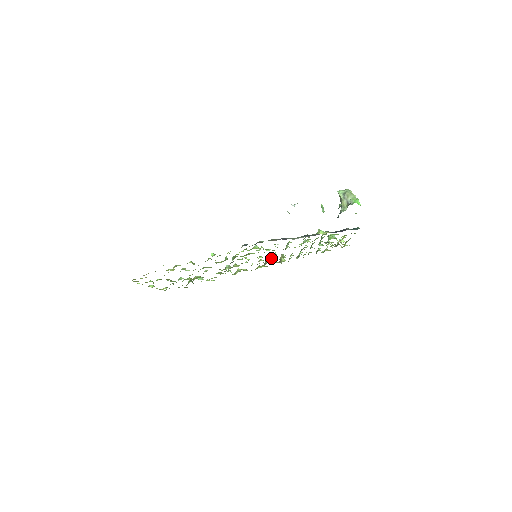
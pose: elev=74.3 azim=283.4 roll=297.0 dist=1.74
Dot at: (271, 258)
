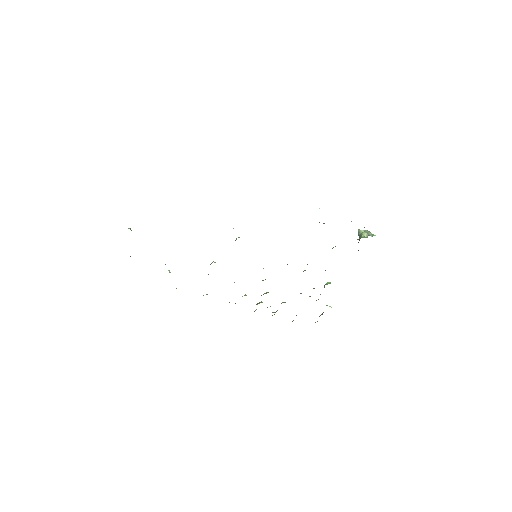
Dot at: occluded
